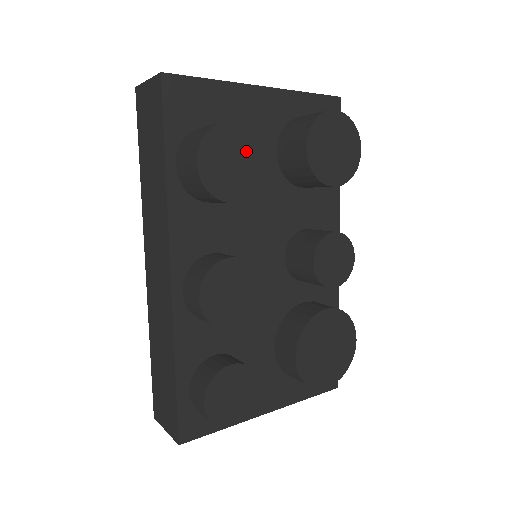
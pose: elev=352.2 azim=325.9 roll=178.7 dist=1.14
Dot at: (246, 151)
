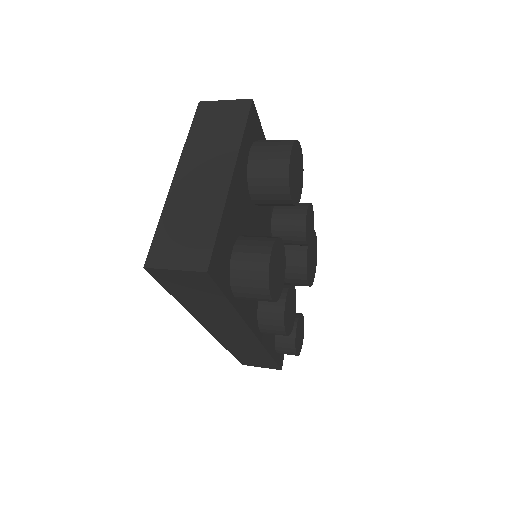
Dot at: (278, 253)
